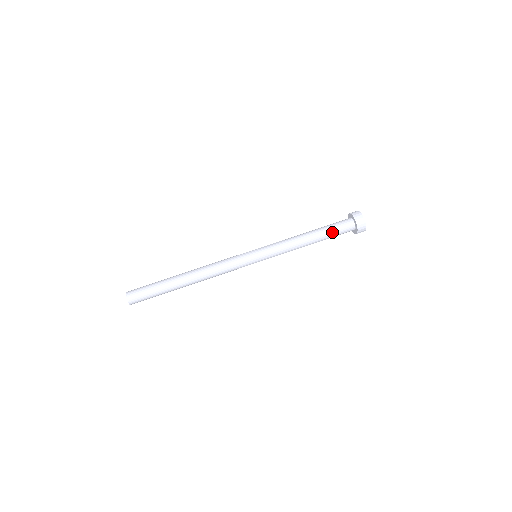
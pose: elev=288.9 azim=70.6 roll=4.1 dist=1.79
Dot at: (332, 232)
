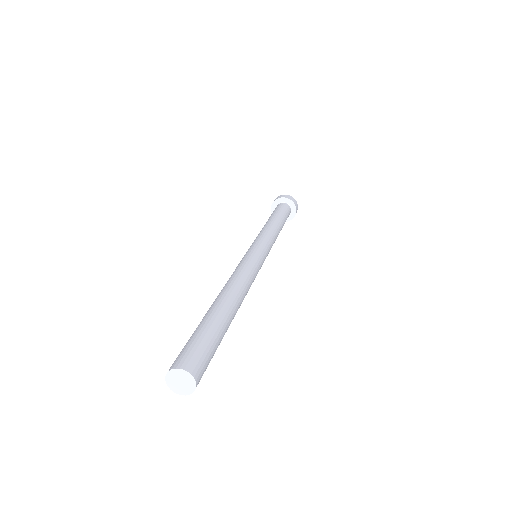
Dot at: (280, 212)
